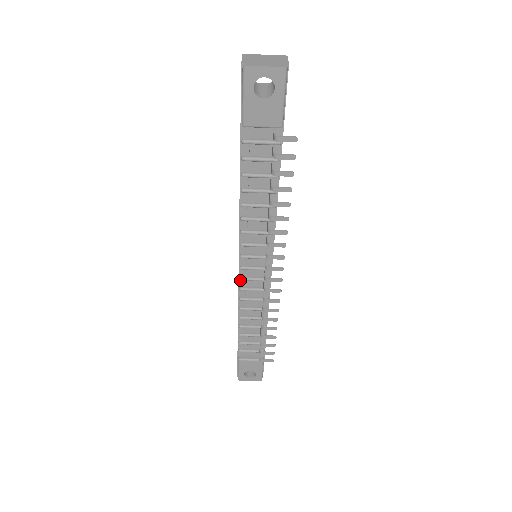
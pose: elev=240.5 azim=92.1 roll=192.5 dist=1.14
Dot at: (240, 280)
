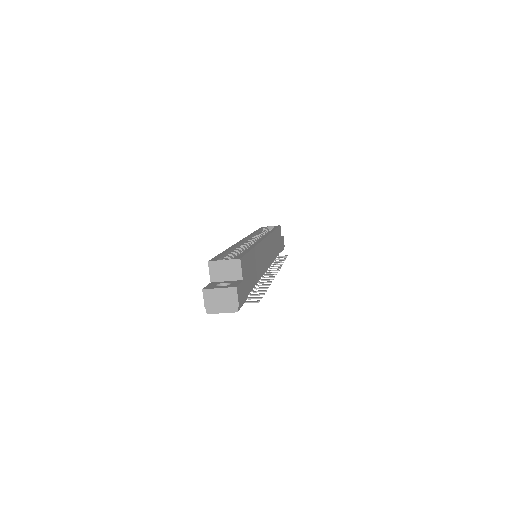
Dot at: occluded
